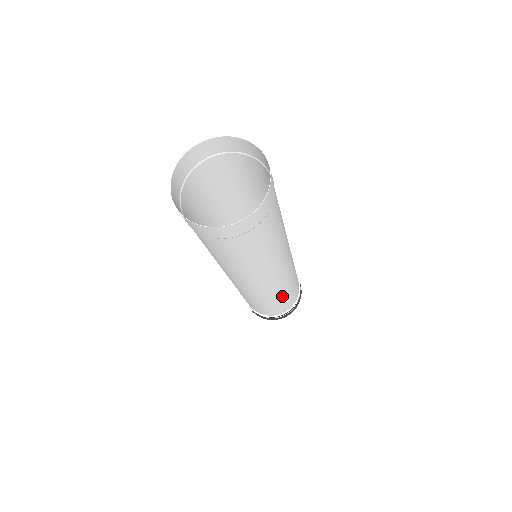
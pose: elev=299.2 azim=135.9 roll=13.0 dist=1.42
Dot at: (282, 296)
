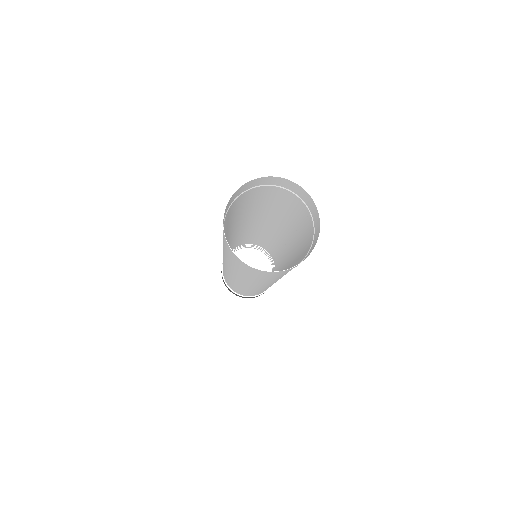
Dot at: occluded
